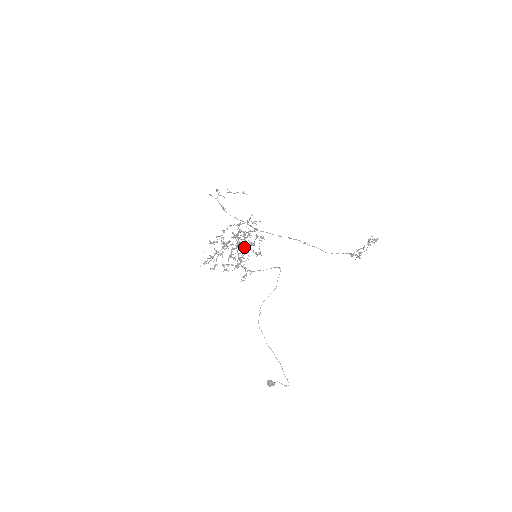
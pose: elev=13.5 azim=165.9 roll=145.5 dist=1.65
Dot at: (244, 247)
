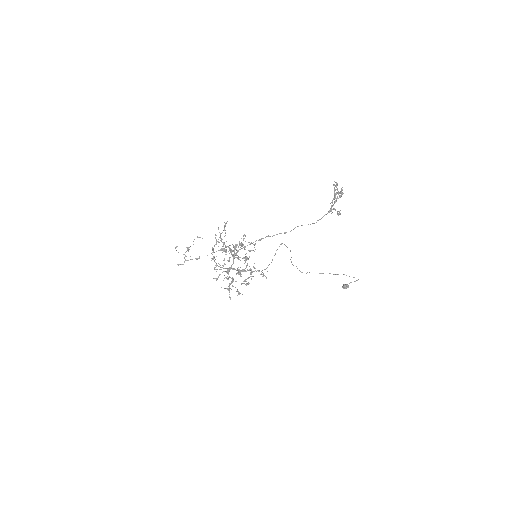
Dot at: occluded
